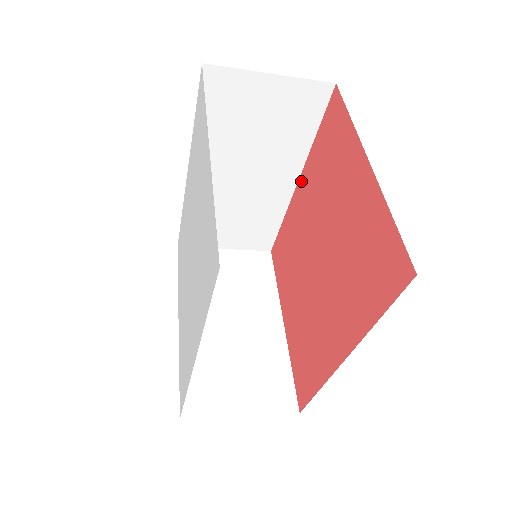
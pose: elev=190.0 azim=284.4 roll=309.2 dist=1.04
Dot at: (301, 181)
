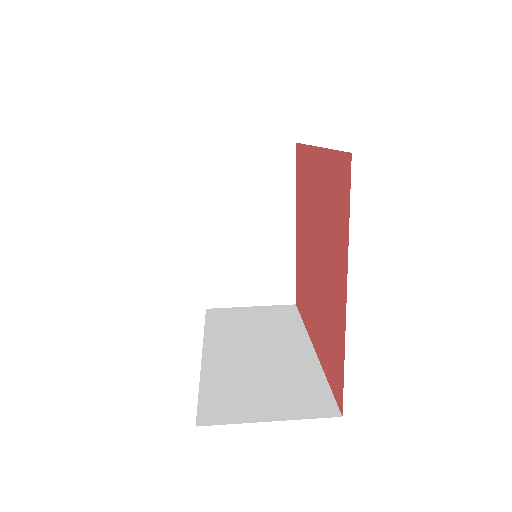
Dot at: (318, 155)
